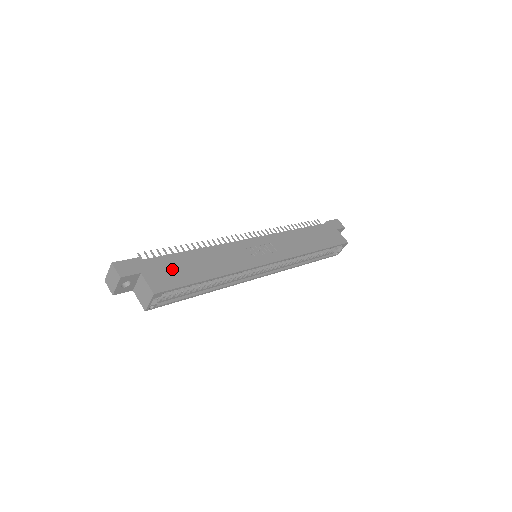
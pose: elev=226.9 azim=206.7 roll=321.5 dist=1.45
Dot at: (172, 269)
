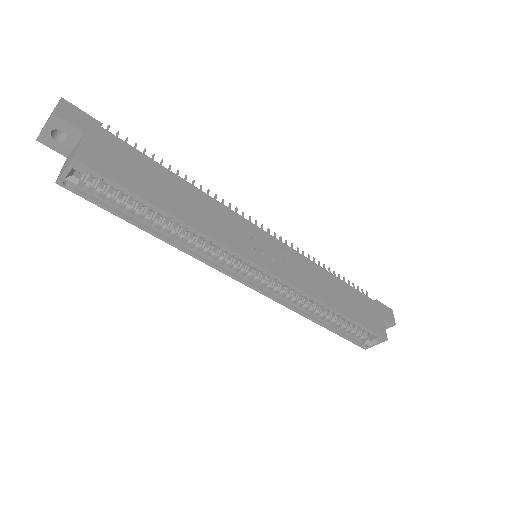
Dot at: (129, 164)
